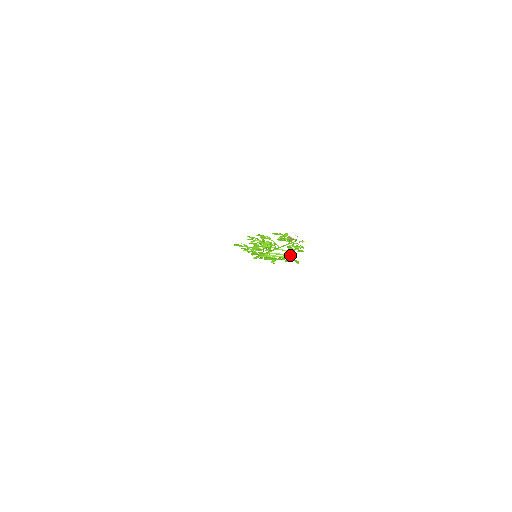
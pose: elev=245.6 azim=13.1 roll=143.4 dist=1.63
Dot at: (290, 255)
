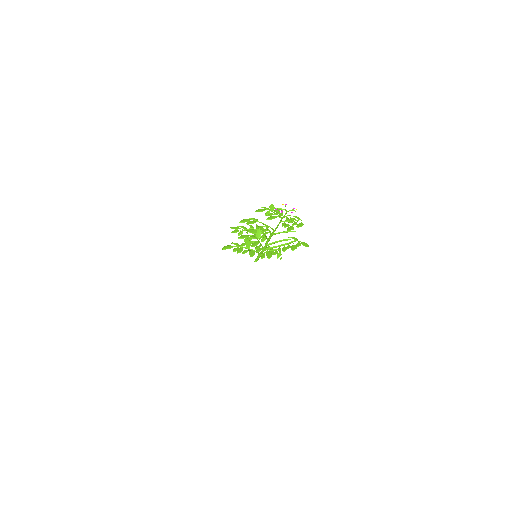
Dot at: (292, 237)
